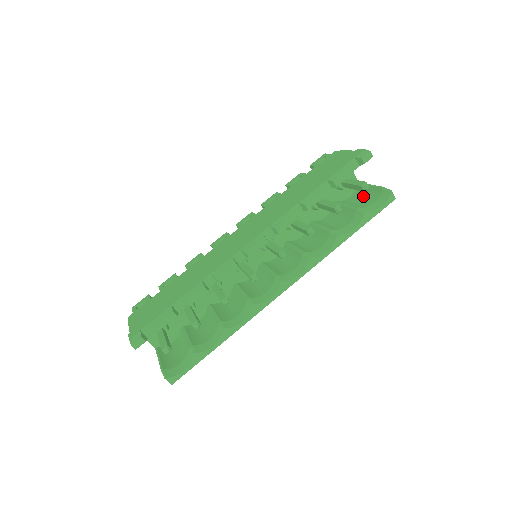
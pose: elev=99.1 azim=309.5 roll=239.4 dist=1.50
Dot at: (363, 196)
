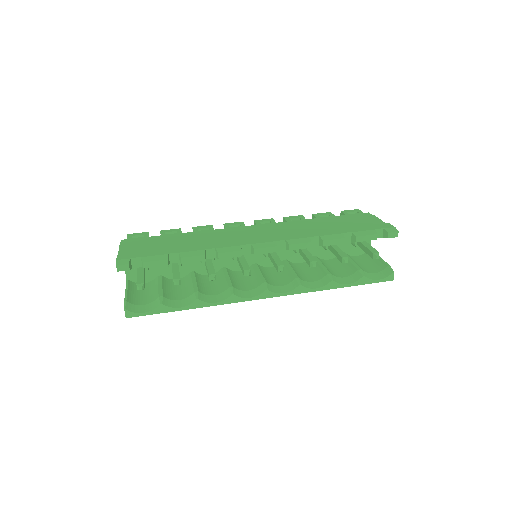
Dot at: (368, 262)
